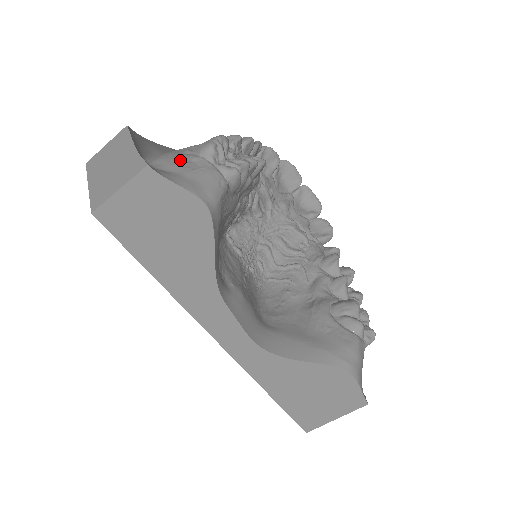
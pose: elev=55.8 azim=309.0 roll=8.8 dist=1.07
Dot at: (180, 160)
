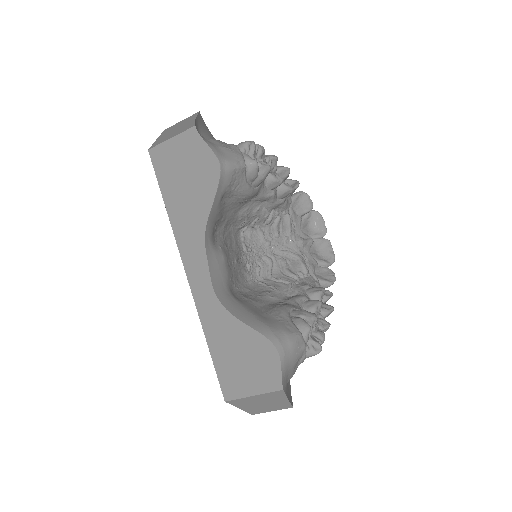
Dot at: (222, 142)
